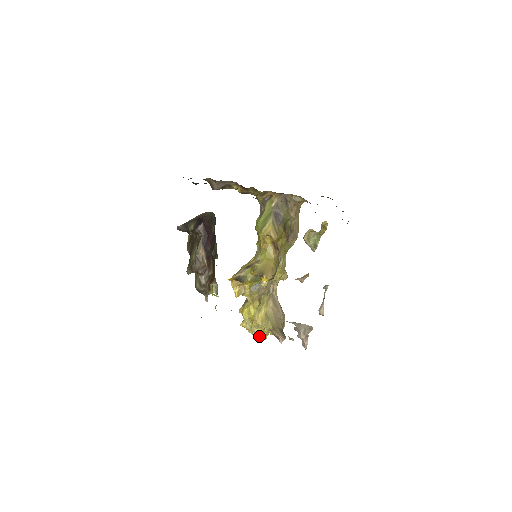
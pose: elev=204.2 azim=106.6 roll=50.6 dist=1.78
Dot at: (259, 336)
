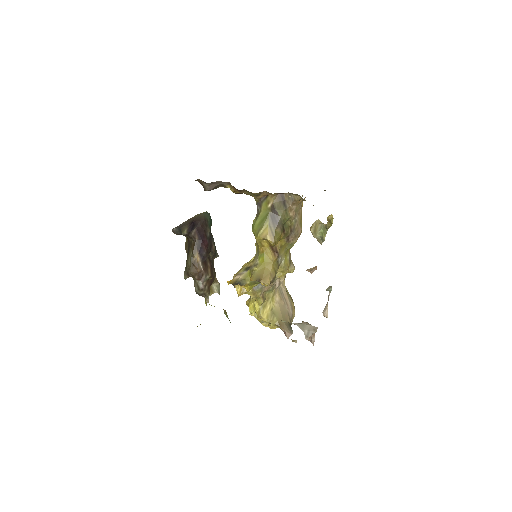
Dot at: (268, 326)
